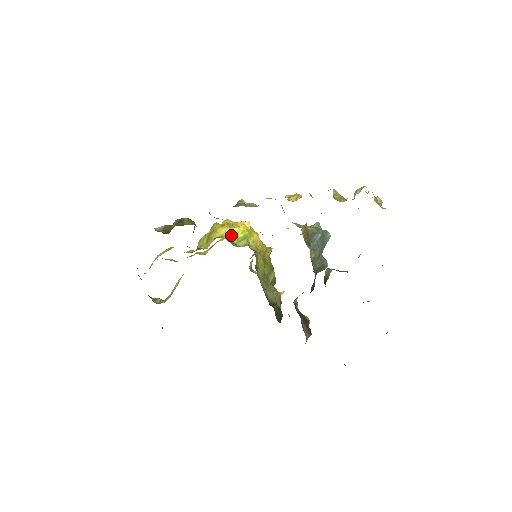
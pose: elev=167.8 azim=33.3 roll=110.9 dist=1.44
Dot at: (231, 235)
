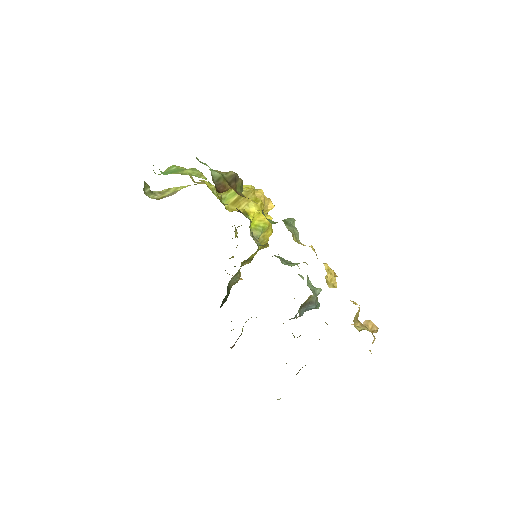
Dot at: (255, 218)
